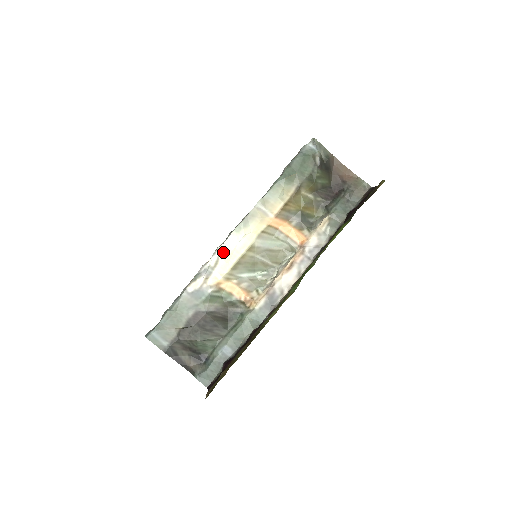
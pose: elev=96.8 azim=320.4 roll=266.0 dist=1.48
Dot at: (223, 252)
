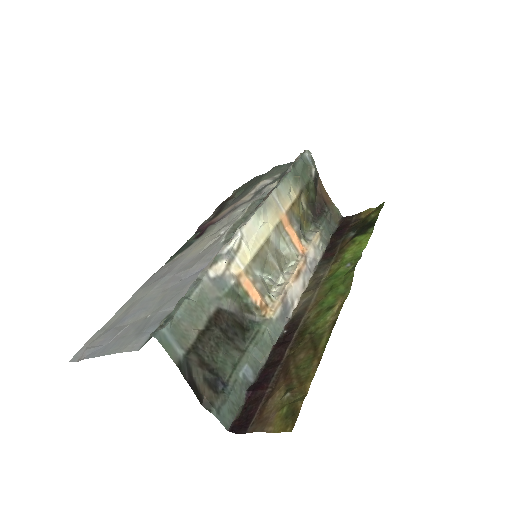
Dot at: (245, 235)
